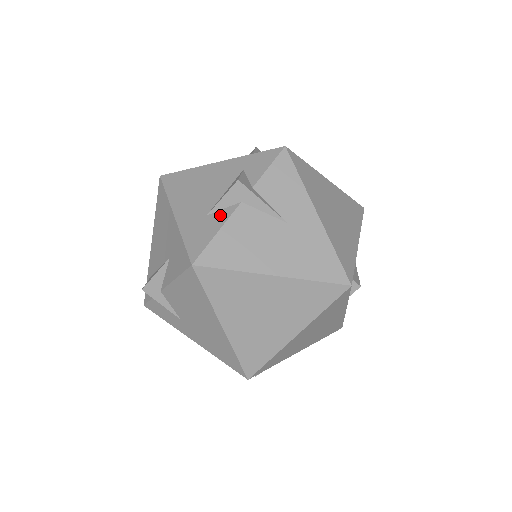
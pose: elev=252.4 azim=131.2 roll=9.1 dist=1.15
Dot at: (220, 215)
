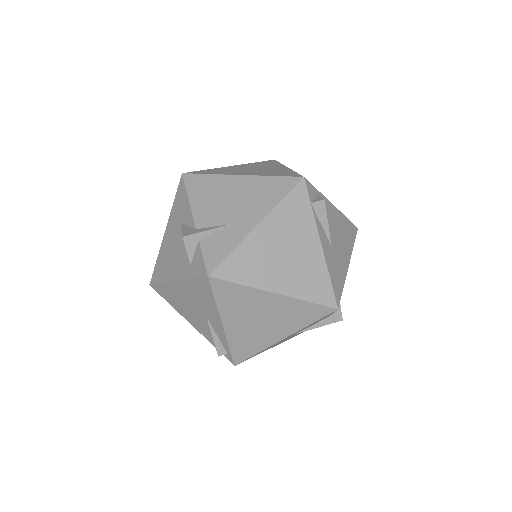
Dot at: occluded
